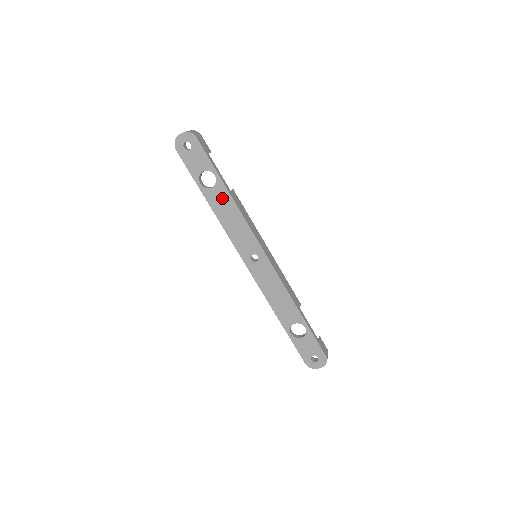
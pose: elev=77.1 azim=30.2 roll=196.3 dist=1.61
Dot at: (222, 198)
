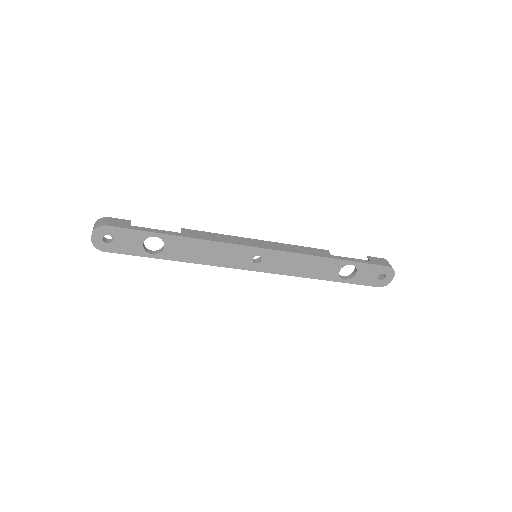
Dot at: (181, 246)
